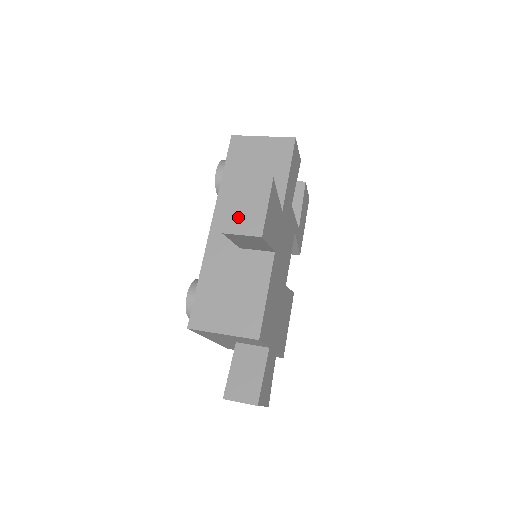
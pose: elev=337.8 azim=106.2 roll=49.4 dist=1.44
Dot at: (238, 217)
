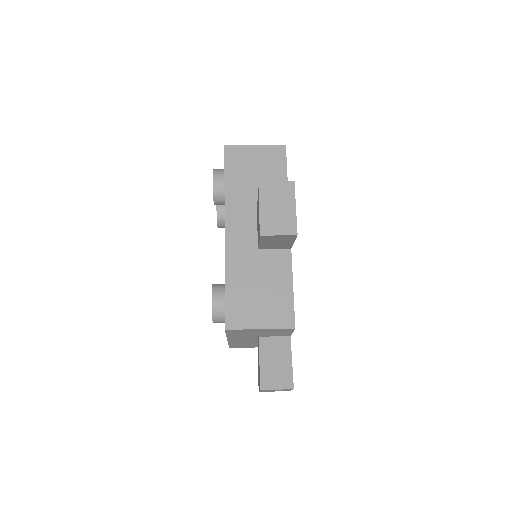
Dot at: (271, 220)
